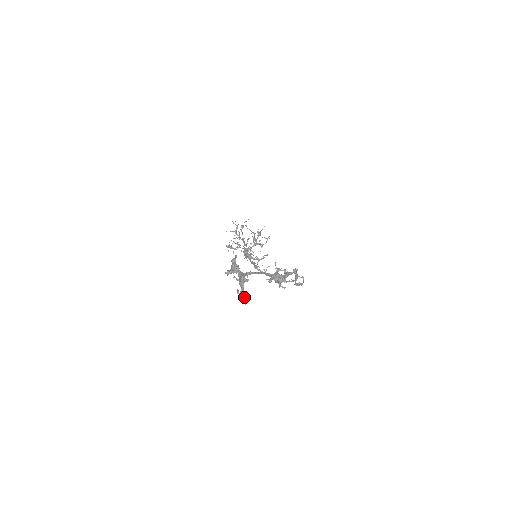
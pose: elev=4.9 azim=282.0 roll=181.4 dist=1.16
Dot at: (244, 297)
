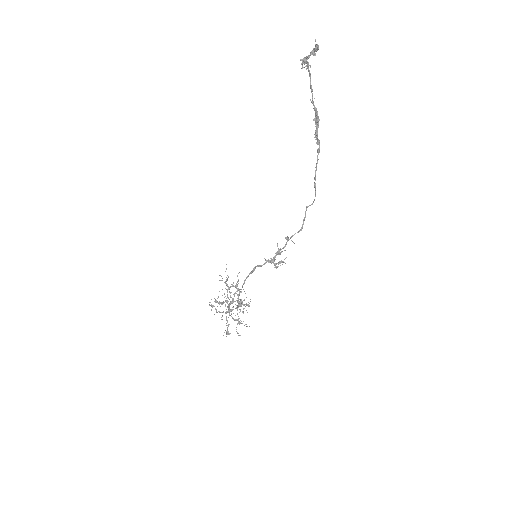
Dot at: (318, 45)
